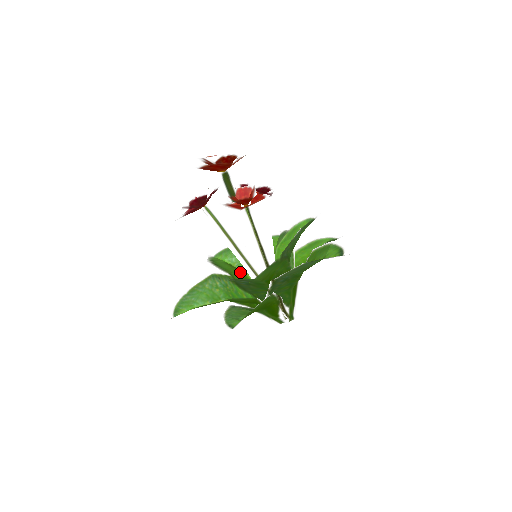
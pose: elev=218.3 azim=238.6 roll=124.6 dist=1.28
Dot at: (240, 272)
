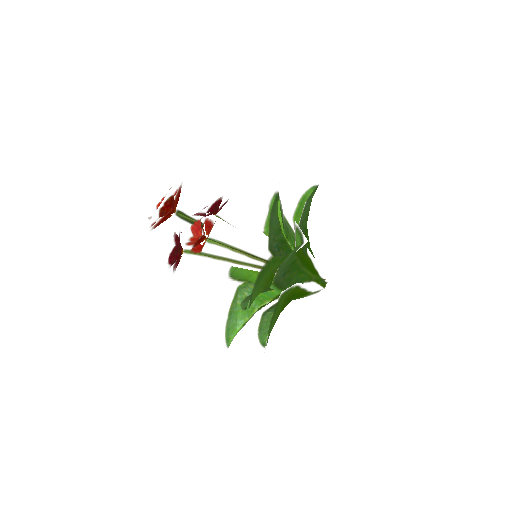
Dot at: occluded
